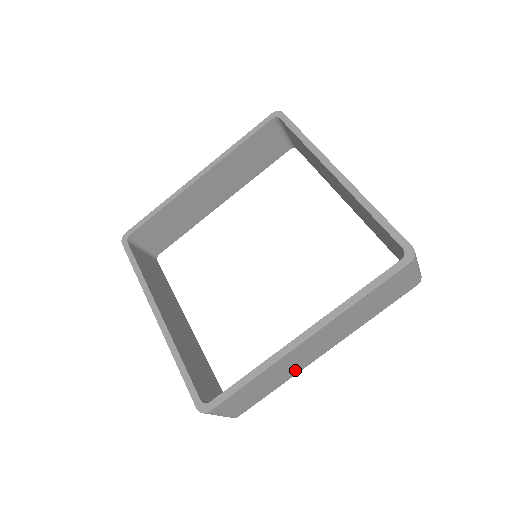
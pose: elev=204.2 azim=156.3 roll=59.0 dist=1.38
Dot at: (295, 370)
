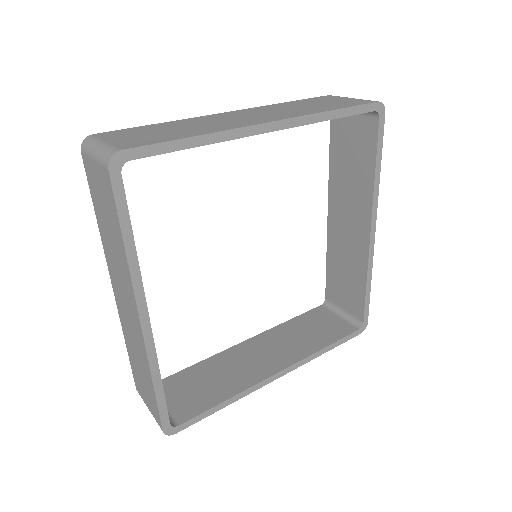
Dot at: occluded
